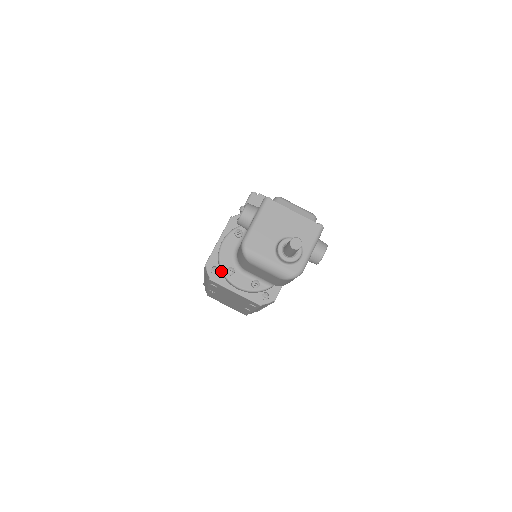
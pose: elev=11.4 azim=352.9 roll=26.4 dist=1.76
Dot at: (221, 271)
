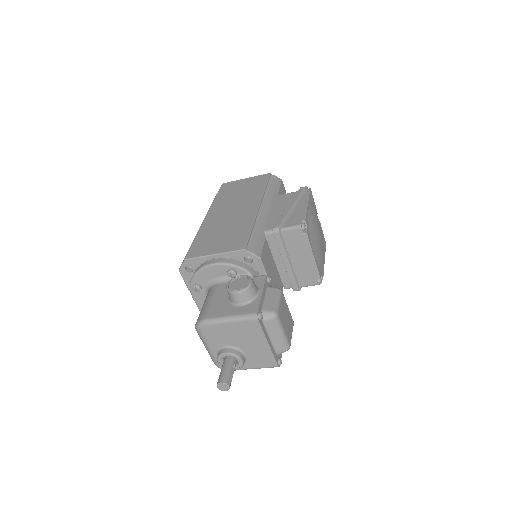
Dot at: (191, 279)
